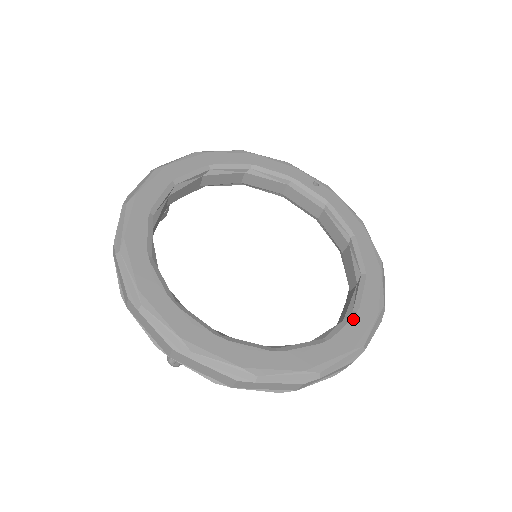
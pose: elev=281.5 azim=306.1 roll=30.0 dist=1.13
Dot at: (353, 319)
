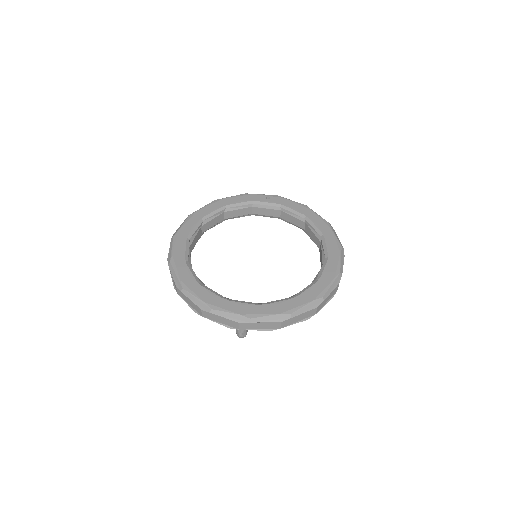
Dot at: (327, 262)
